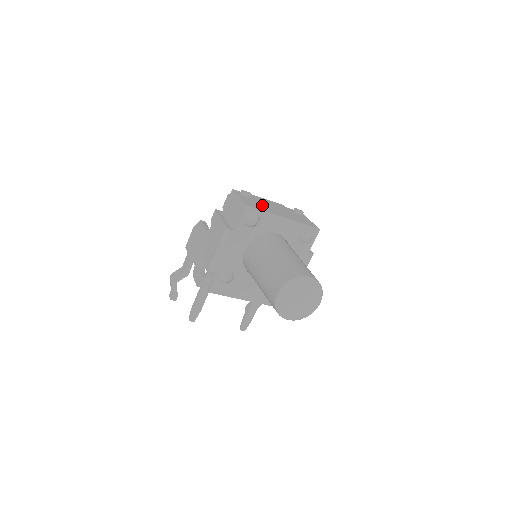
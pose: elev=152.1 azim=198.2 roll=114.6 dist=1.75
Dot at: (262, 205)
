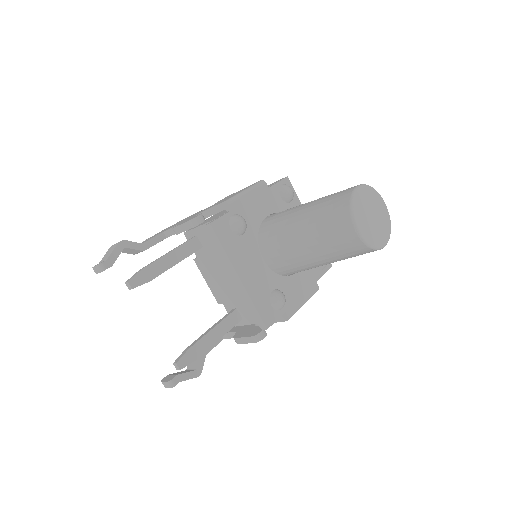
Dot at: occluded
